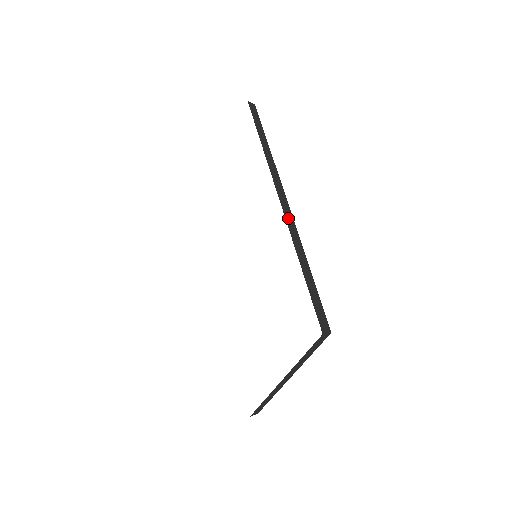
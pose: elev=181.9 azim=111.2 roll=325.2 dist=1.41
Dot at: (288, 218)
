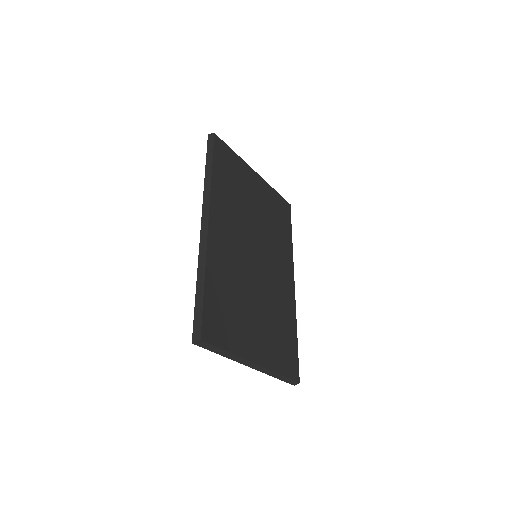
Dot at: (202, 243)
